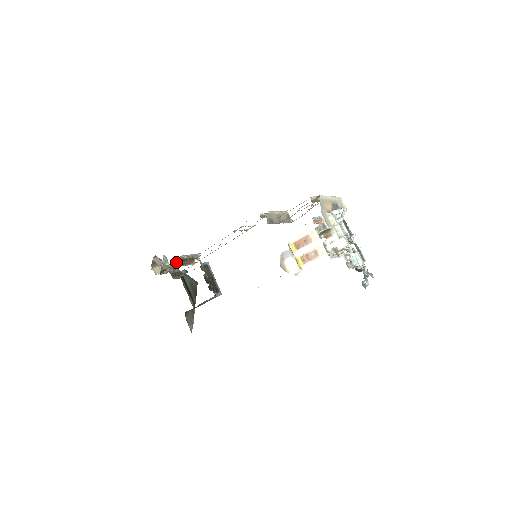
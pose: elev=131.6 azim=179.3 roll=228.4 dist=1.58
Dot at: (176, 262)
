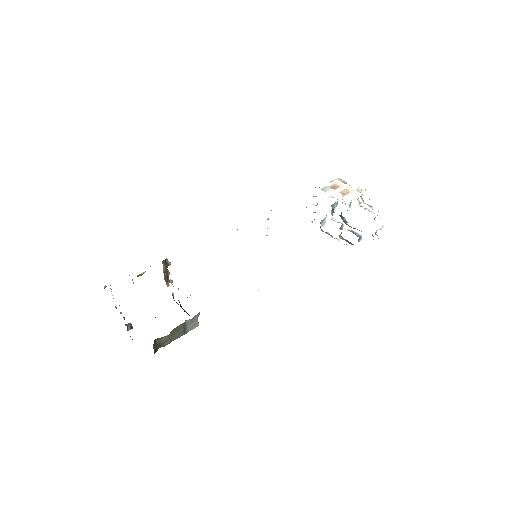
Dot at: (163, 260)
